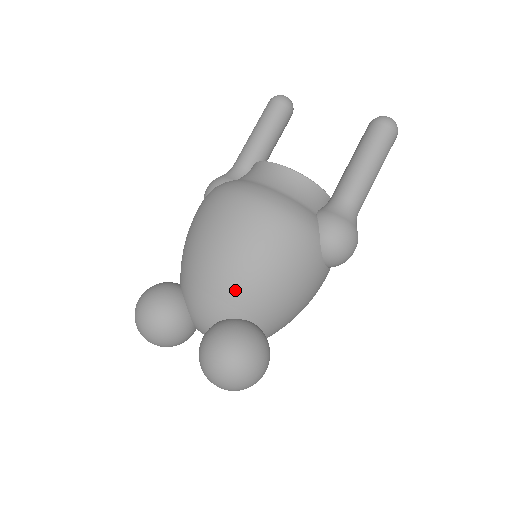
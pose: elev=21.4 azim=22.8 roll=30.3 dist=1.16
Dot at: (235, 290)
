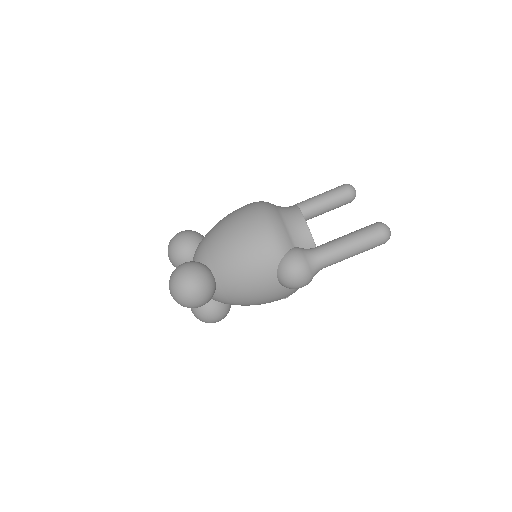
Dot at: (217, 249)
